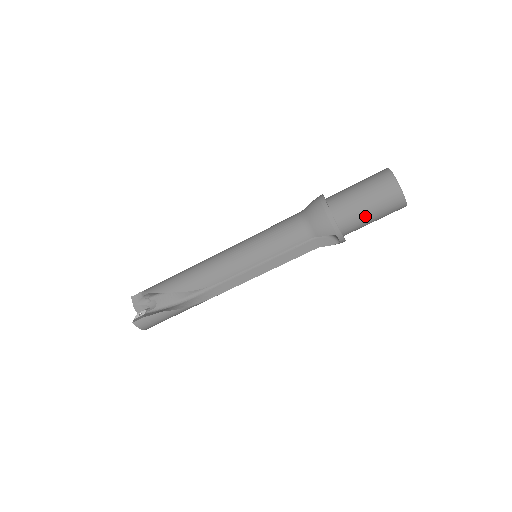
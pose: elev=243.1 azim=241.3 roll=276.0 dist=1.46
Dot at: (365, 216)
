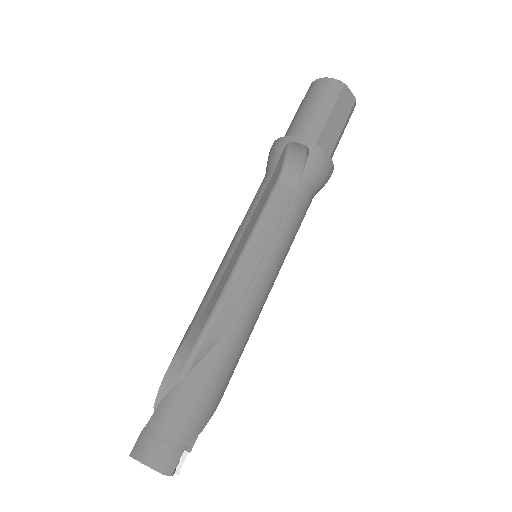
Dot at: (306, 114)
